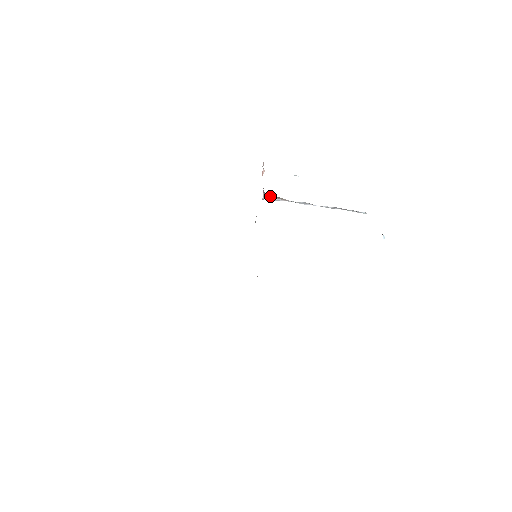
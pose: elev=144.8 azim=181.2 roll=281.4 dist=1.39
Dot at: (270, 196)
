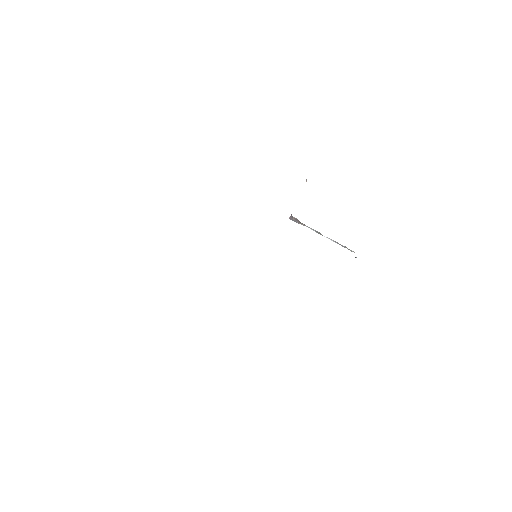
Dot at: (294, 220)
